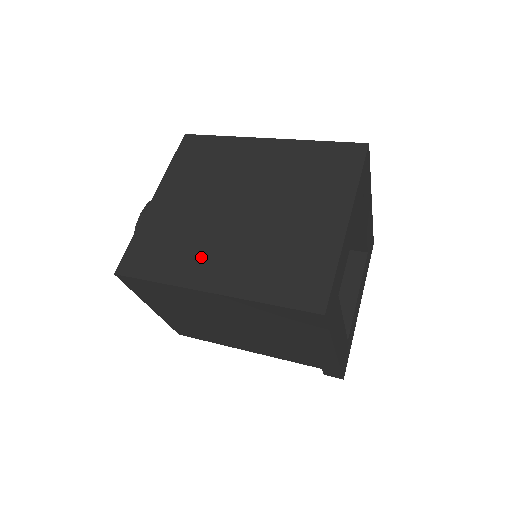
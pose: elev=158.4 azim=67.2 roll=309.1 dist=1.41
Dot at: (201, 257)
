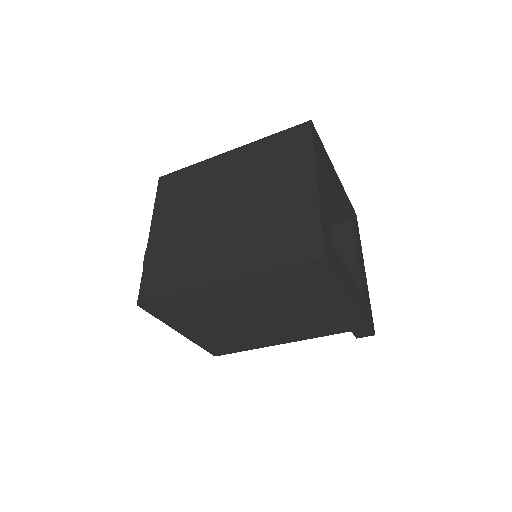
Dot at: (206, 260)
